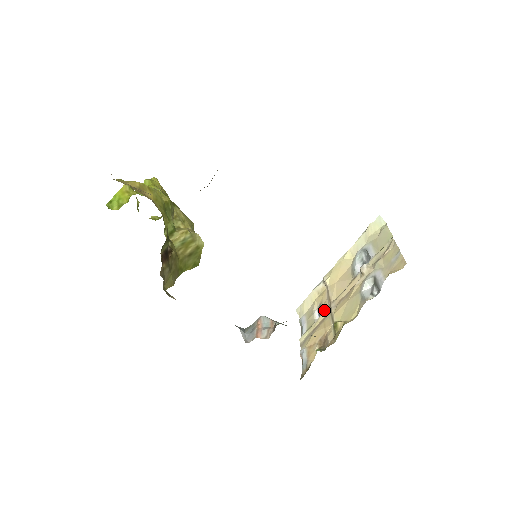
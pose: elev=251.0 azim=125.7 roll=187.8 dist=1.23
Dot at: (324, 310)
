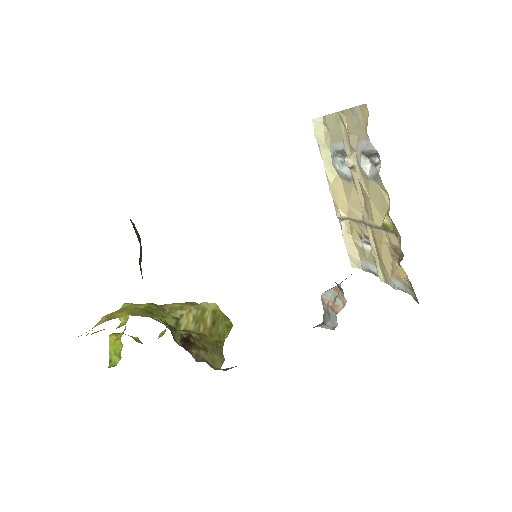
Dot at: (366, 234)
